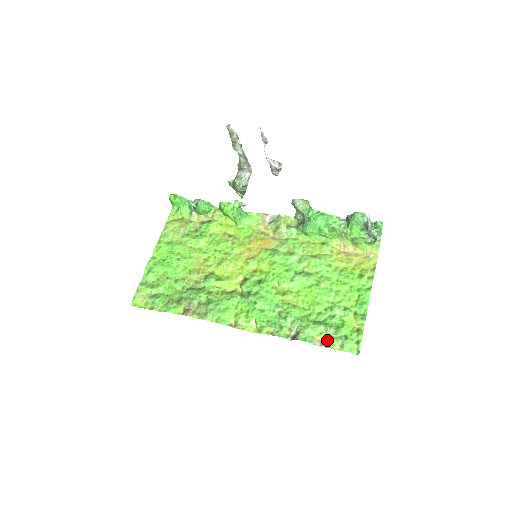
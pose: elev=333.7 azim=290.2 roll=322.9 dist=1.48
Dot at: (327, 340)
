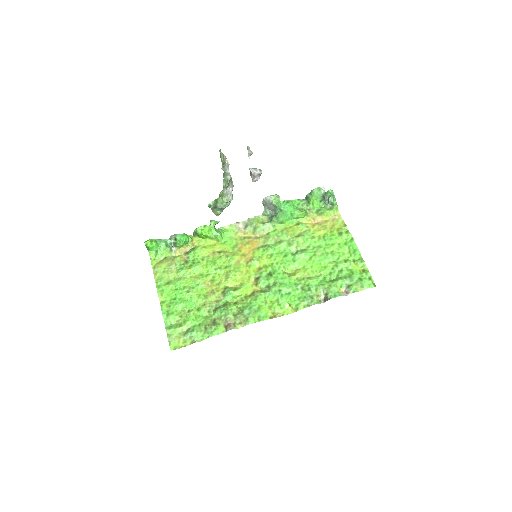
Dot at: (349, 288)
